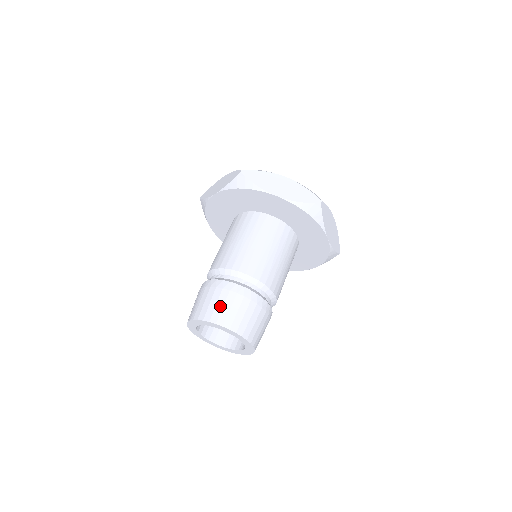
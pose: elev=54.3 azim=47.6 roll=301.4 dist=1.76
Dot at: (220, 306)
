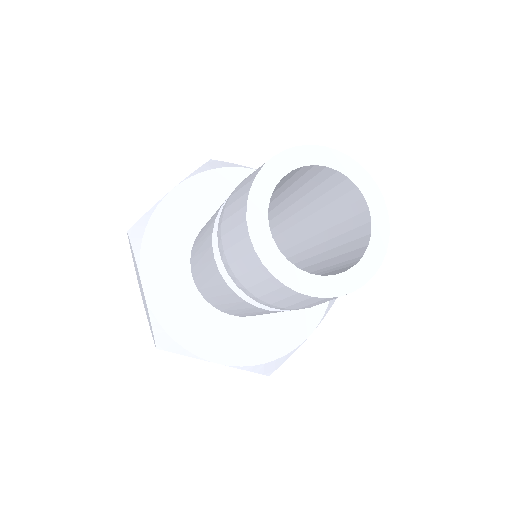
Dot at: occluded
